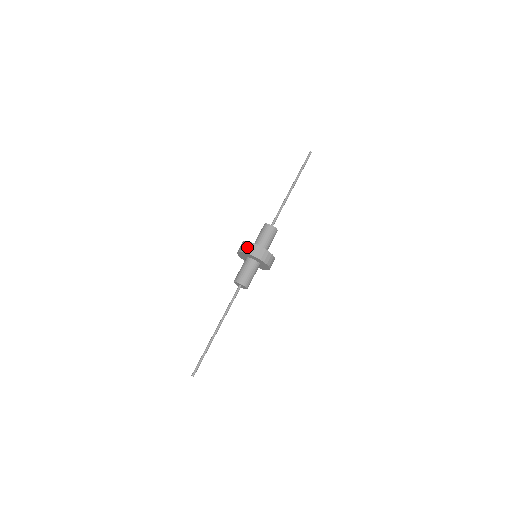
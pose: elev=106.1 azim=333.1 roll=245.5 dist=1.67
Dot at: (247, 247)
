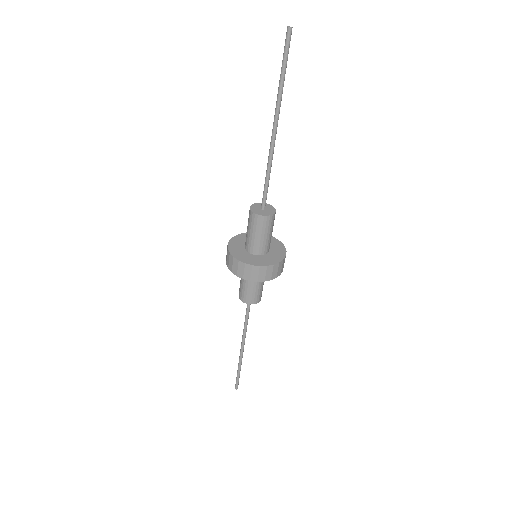
Dot at: (266, 274)
